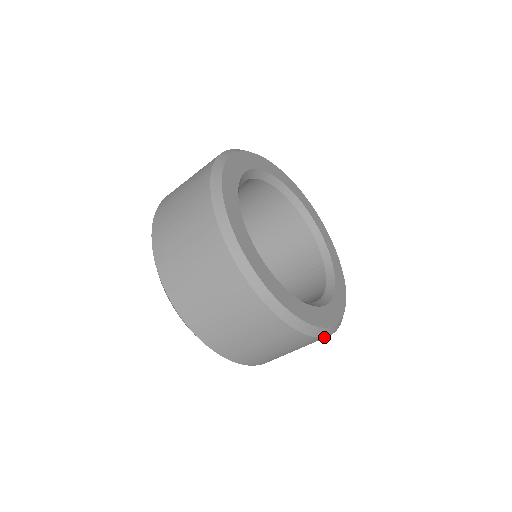
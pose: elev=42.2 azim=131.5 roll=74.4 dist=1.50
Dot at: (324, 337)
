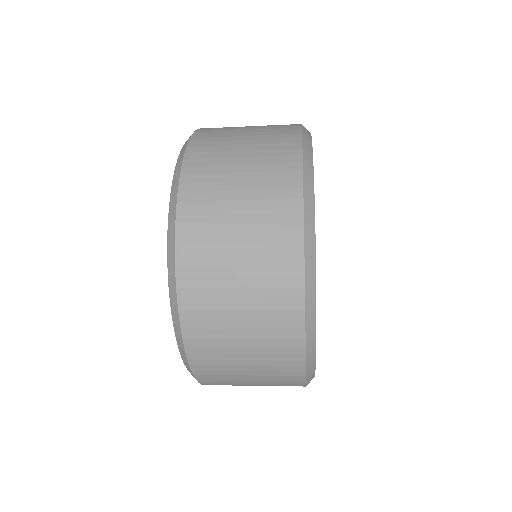
Dot at: occluded
